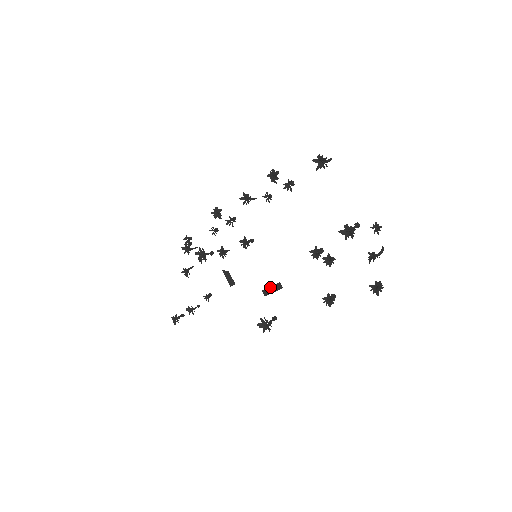
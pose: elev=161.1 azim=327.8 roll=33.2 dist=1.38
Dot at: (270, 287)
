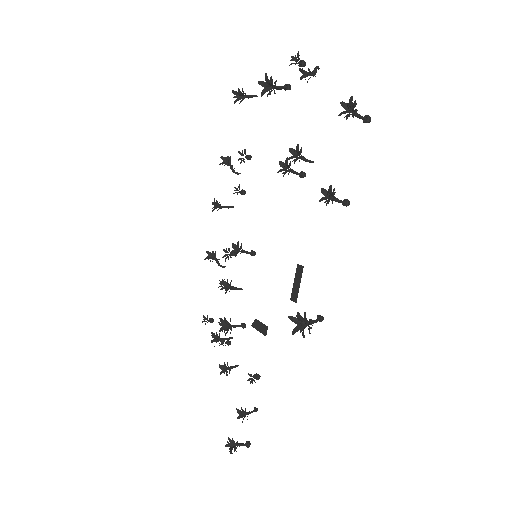
Dot at: (294, 283)
